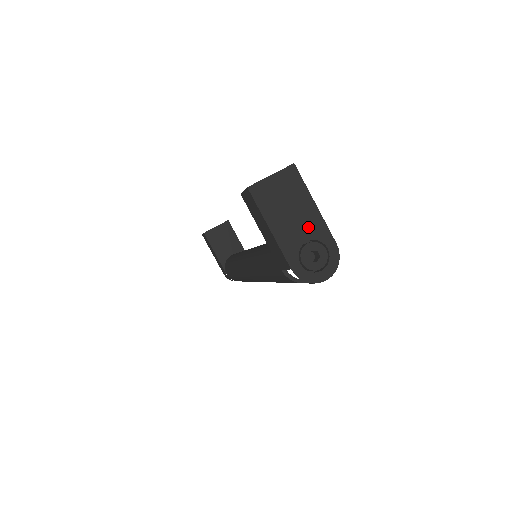
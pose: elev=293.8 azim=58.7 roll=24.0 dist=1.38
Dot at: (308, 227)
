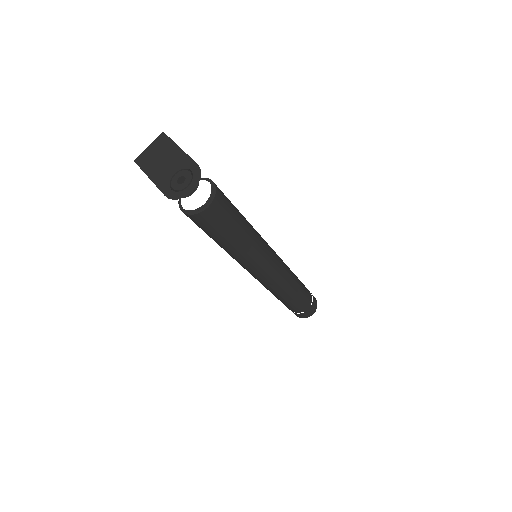
Dot at: (175, 164)
